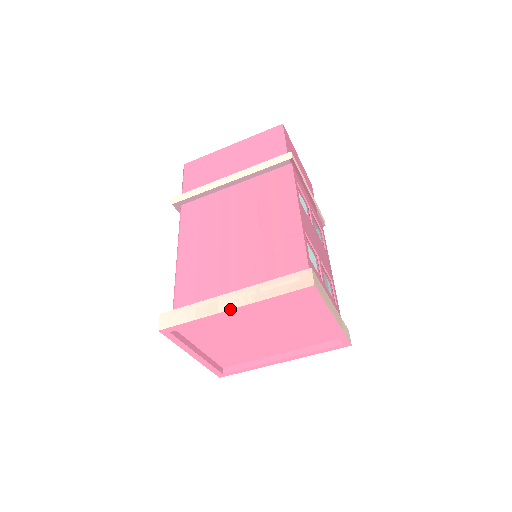
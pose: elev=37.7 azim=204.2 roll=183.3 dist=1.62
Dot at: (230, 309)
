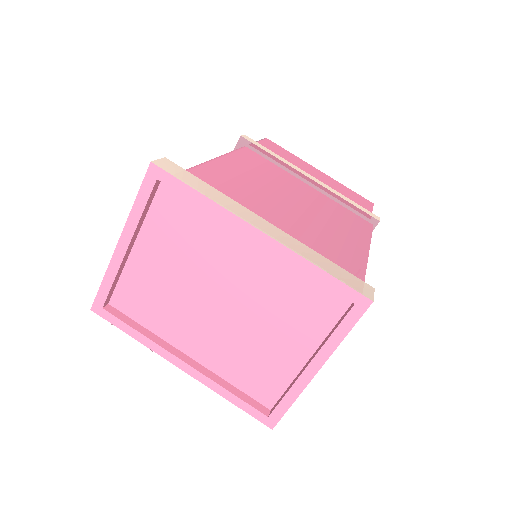
Dot at: (258, 228)
